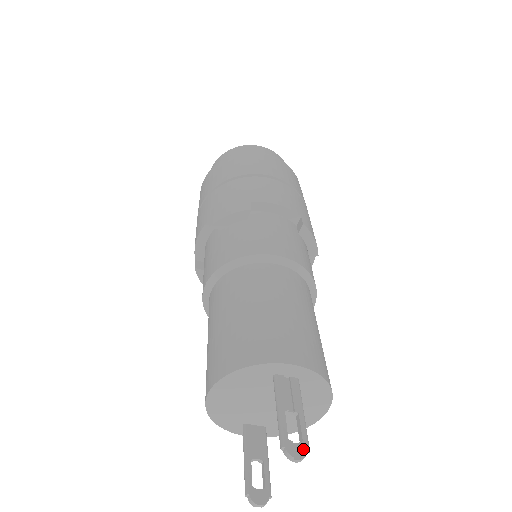
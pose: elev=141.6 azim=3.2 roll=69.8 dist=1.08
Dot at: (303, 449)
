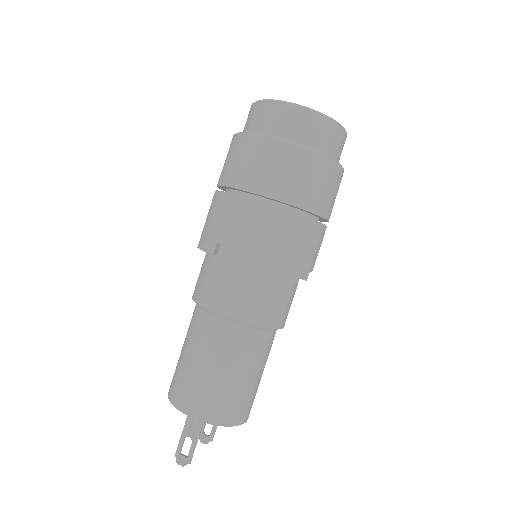
Dot at: (185, 462)
